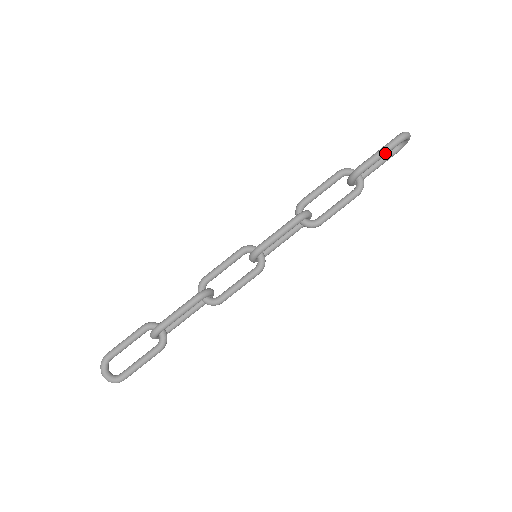
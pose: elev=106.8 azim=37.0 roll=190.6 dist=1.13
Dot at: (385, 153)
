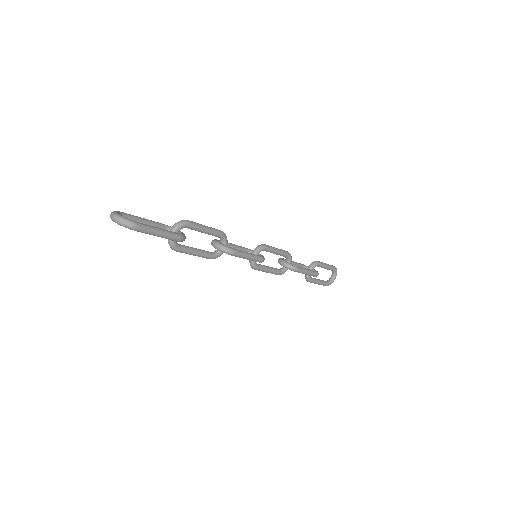
Dot at: (329, 266)
